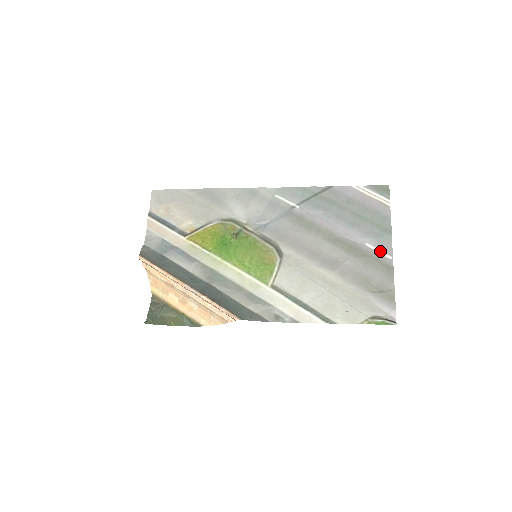
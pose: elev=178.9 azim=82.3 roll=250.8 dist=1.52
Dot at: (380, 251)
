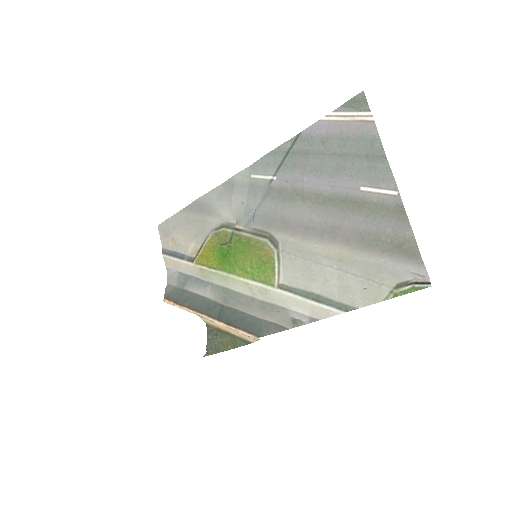
Dot at: (380, 190)
